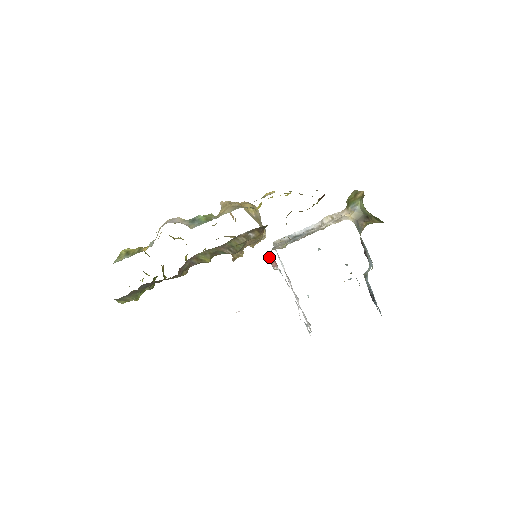
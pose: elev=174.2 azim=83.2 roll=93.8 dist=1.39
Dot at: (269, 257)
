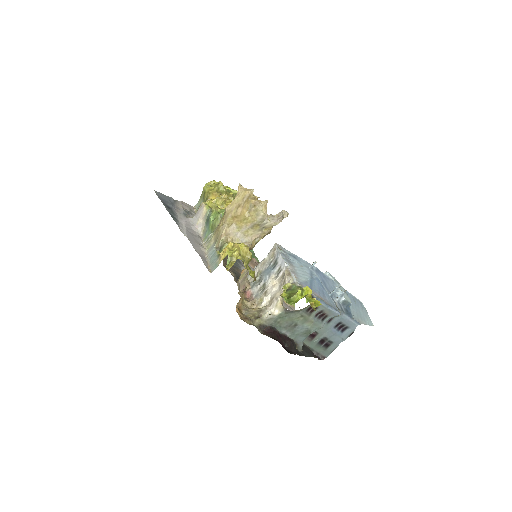
Dot at: occluded
